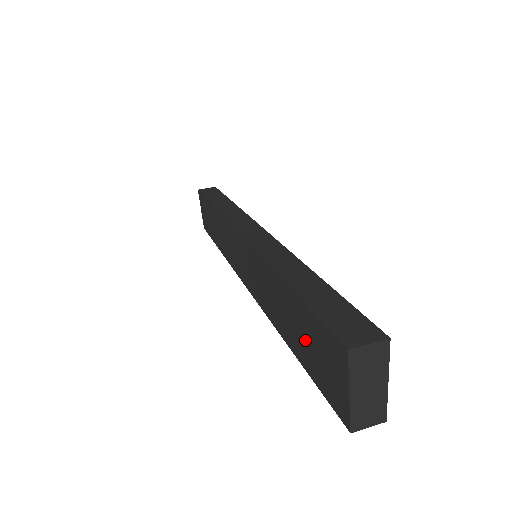
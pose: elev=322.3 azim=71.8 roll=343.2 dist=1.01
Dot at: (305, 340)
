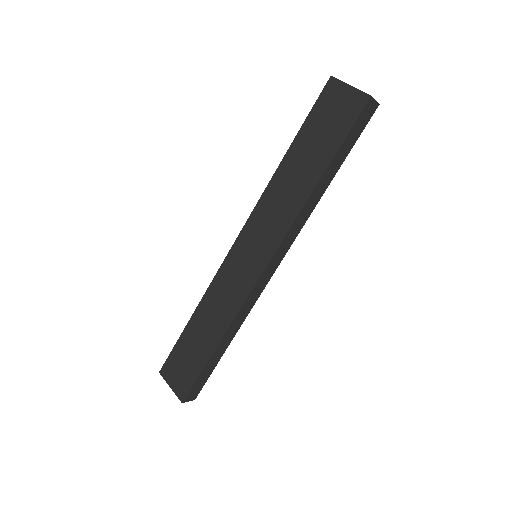
Dot at: (320, 137)
